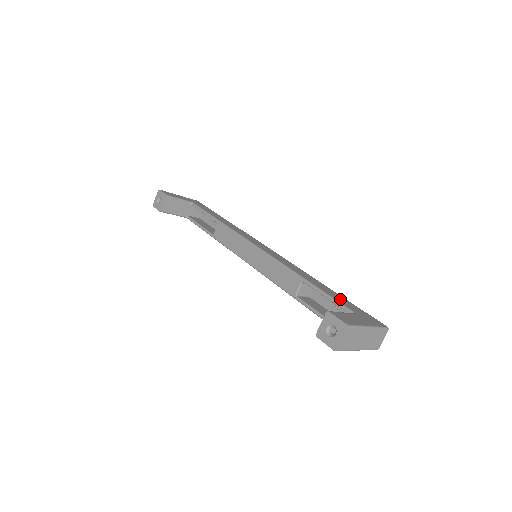
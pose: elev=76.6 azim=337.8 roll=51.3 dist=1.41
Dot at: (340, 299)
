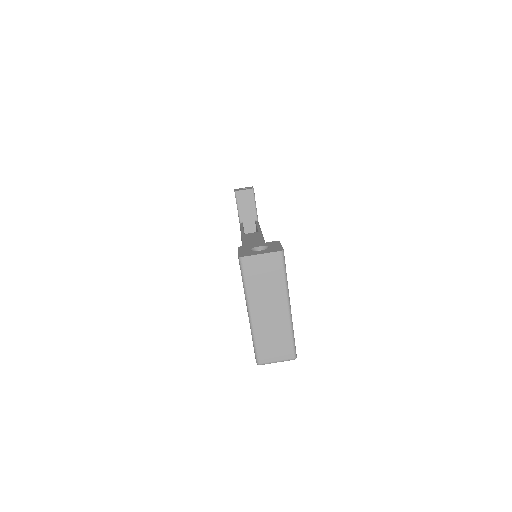
Dot at: occluded
